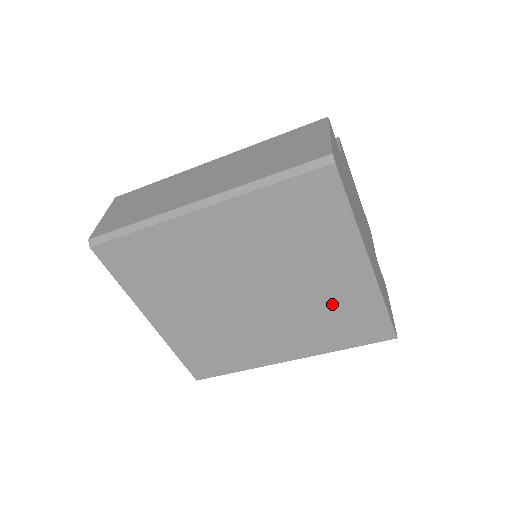
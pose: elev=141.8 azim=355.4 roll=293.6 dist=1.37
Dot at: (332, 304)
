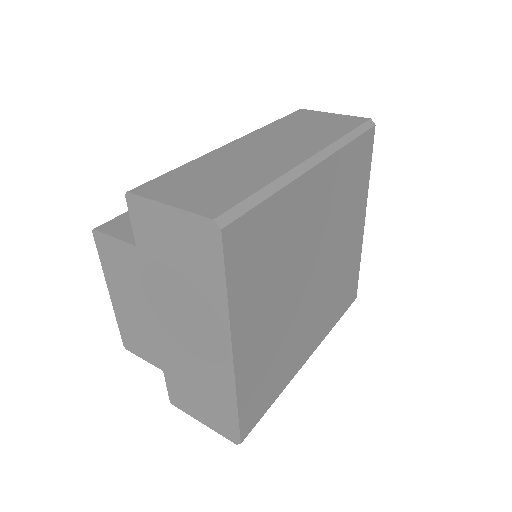
Dot at: (343, 271)
